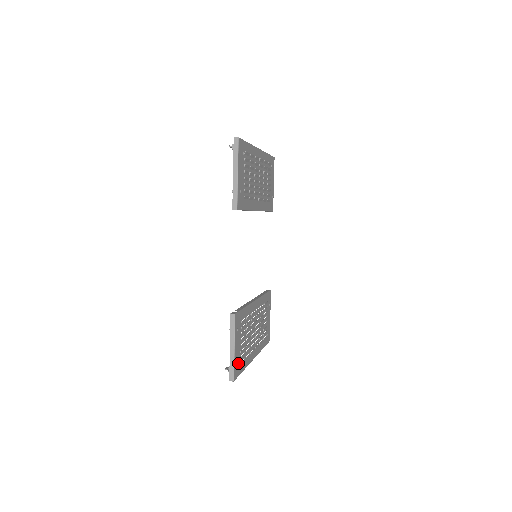
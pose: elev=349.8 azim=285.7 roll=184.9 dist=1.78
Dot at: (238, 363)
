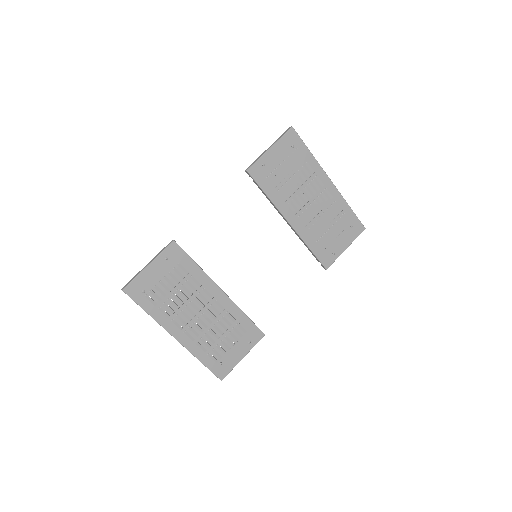
Dot at: (143, 289)
